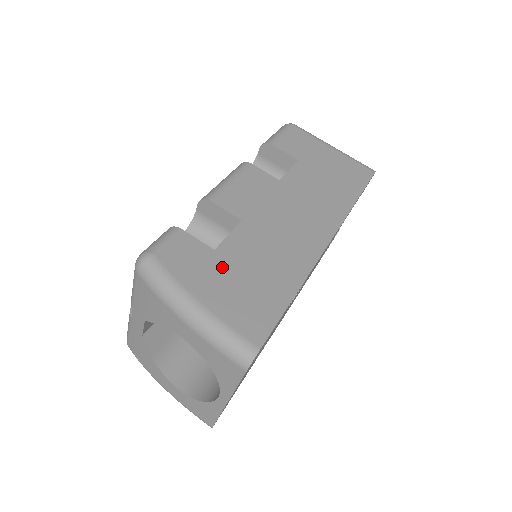
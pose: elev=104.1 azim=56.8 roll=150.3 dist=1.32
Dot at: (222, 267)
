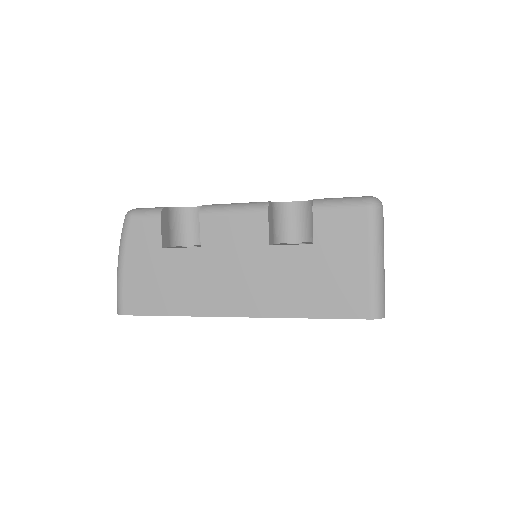
Dot at: (154, 261)
